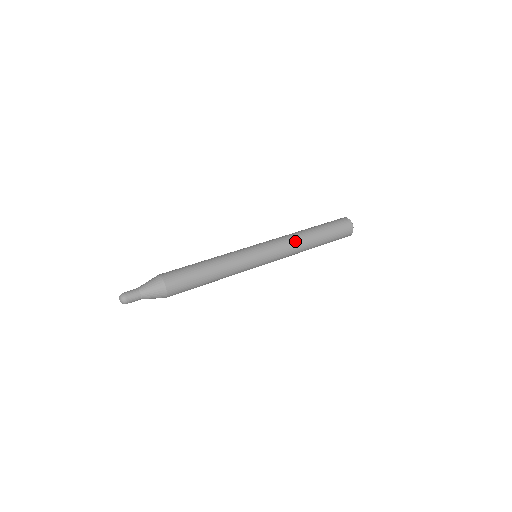
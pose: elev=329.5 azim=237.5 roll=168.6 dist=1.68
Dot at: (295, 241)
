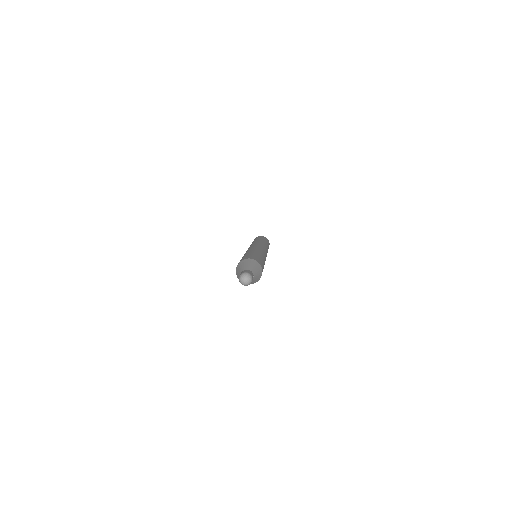
Dot at: occluded
